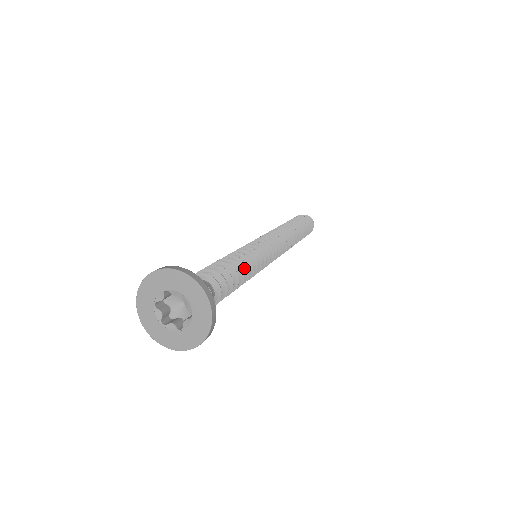
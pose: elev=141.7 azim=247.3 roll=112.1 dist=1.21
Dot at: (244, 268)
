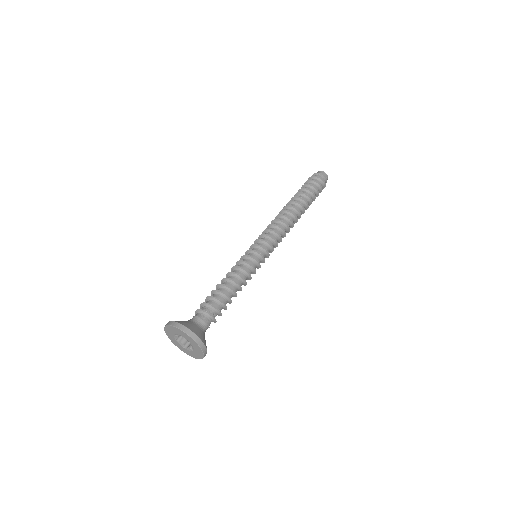
Dot at: (240, 289)
